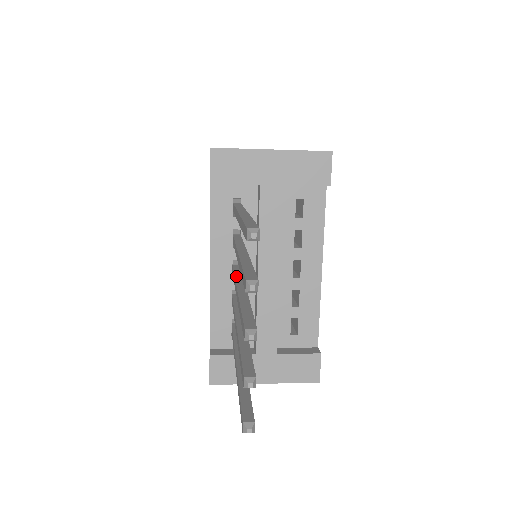
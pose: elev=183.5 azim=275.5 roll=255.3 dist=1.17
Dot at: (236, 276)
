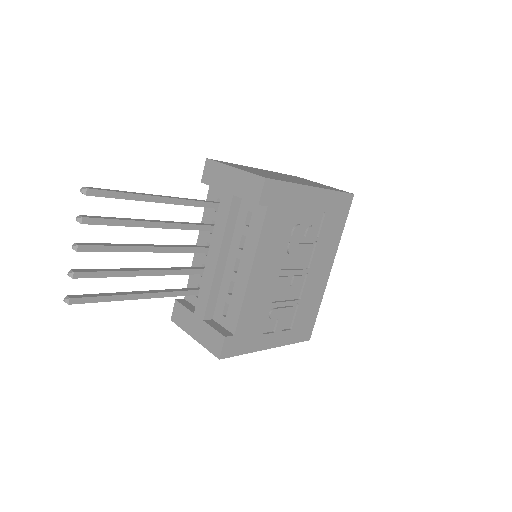
Dot at: (179, 245)
